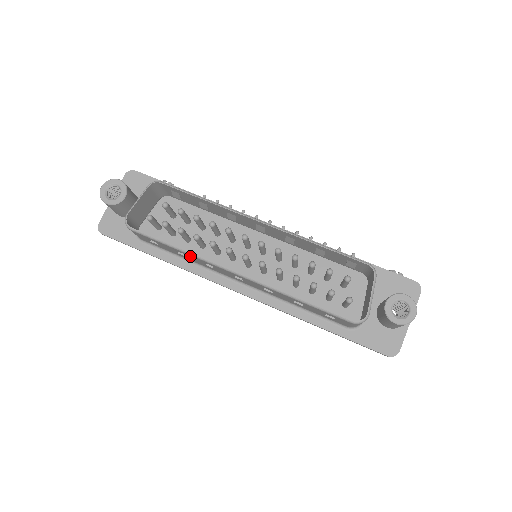
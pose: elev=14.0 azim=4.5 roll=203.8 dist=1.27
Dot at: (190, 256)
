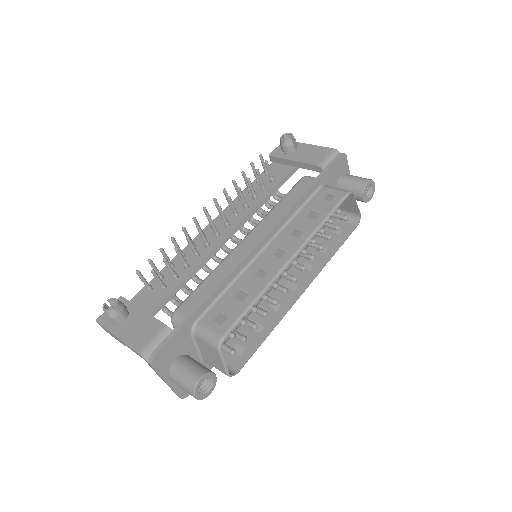
Dot at: (271, 323)
